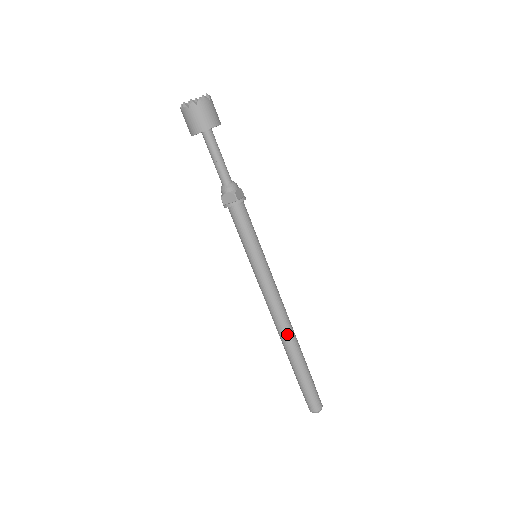
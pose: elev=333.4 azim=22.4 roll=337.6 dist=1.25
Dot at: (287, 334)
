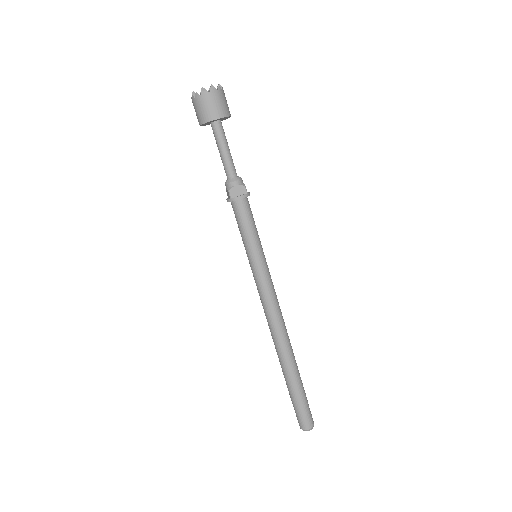
Dot at: (276, 342)
